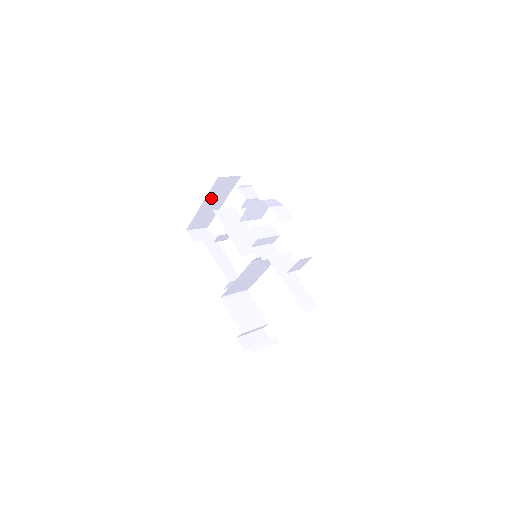
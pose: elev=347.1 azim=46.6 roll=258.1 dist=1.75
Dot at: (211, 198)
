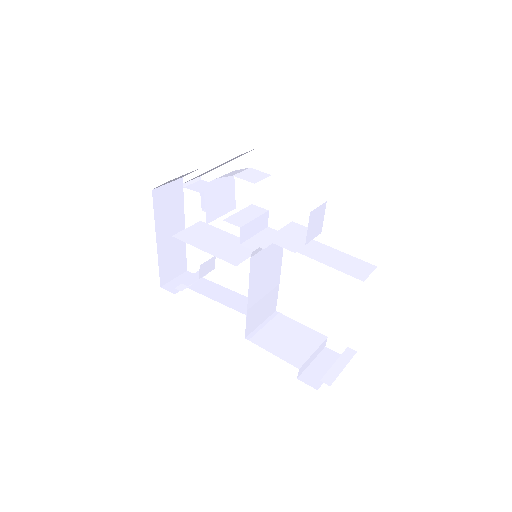
Dot at: (163, 226)
